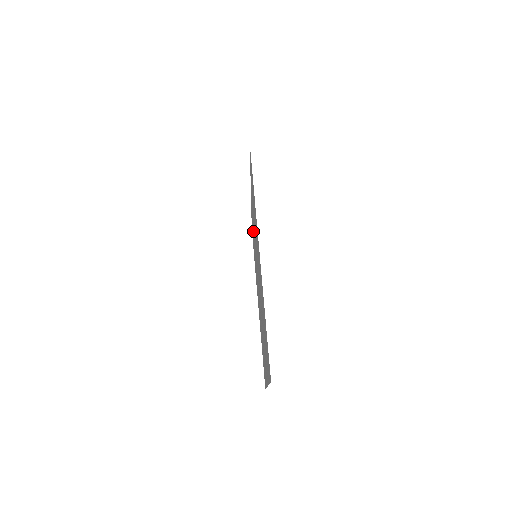
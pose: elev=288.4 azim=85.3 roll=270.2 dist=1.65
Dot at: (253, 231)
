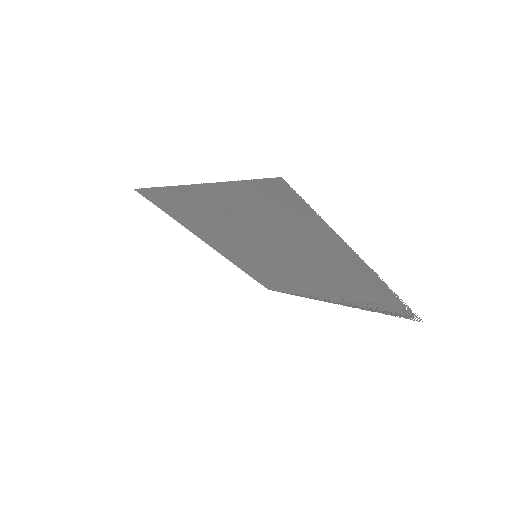
Dot at: (244, 261)
